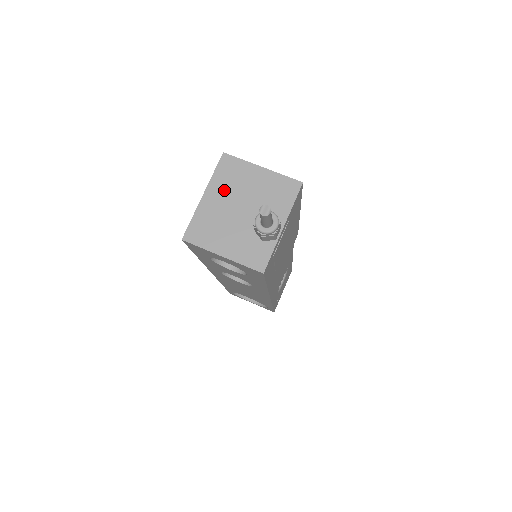
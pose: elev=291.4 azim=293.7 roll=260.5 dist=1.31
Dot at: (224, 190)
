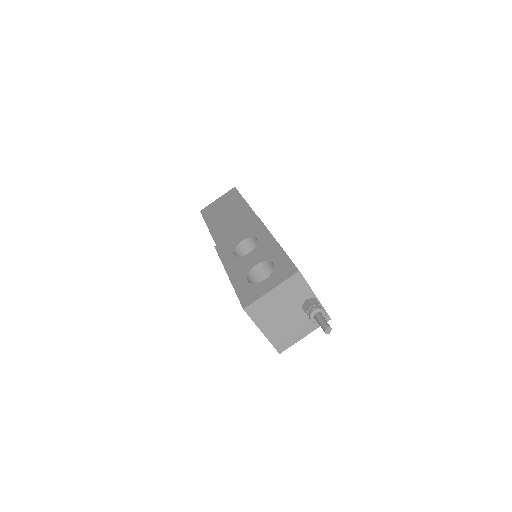
Dot at: (268, 319)
